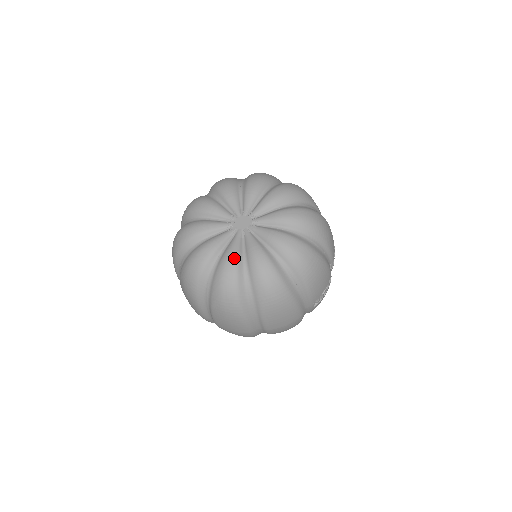
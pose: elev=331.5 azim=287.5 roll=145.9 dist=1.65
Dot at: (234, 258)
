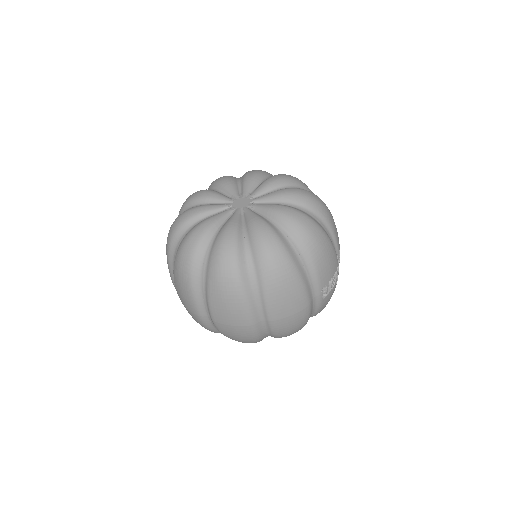
Dot at: (233, 229)
